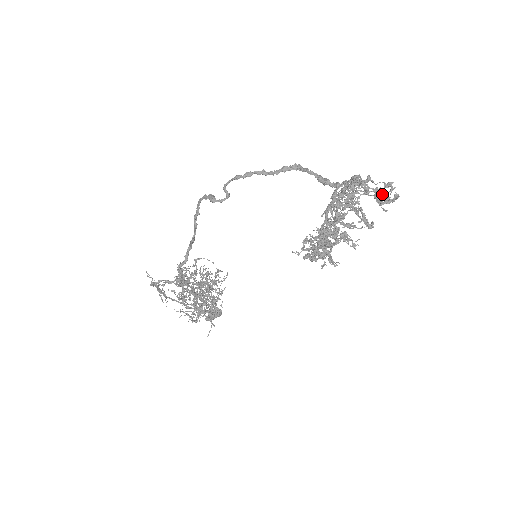
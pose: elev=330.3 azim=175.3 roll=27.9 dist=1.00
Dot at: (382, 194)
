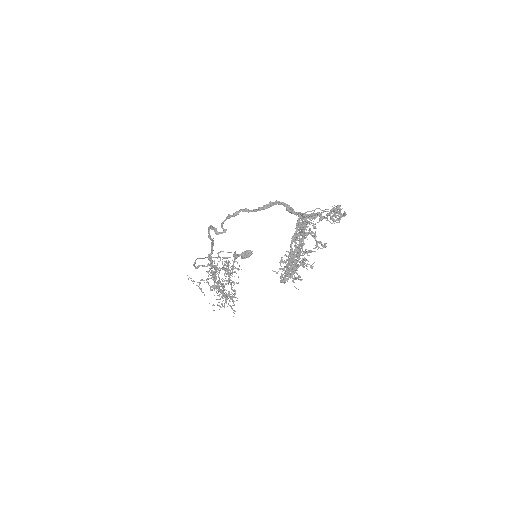
Dot at: (335, 212)
